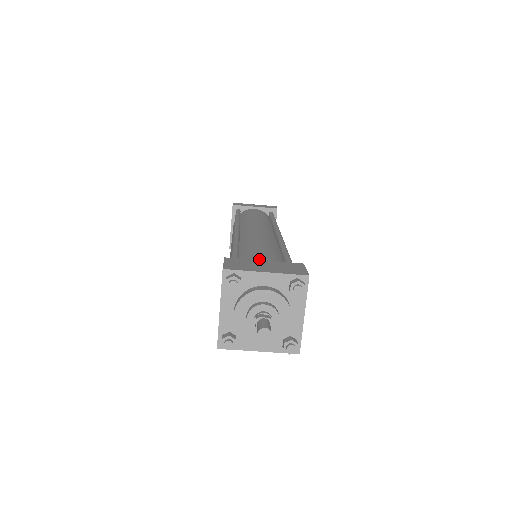
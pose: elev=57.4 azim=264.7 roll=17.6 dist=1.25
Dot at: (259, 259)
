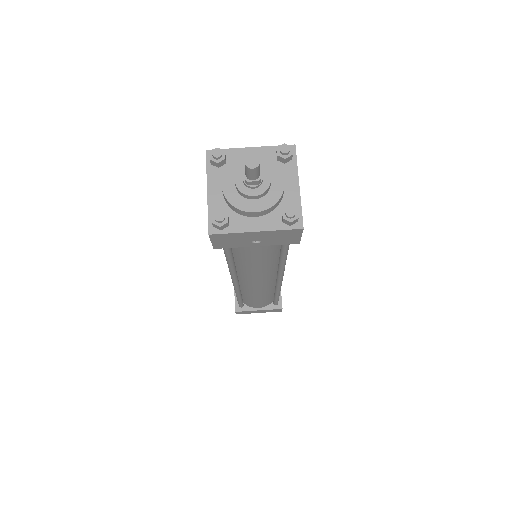
Dot at: occluded
